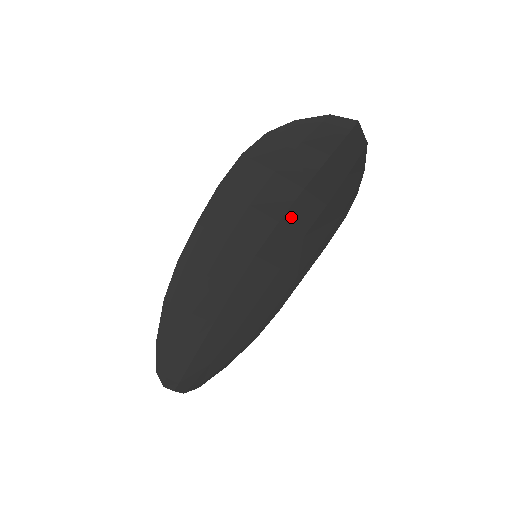
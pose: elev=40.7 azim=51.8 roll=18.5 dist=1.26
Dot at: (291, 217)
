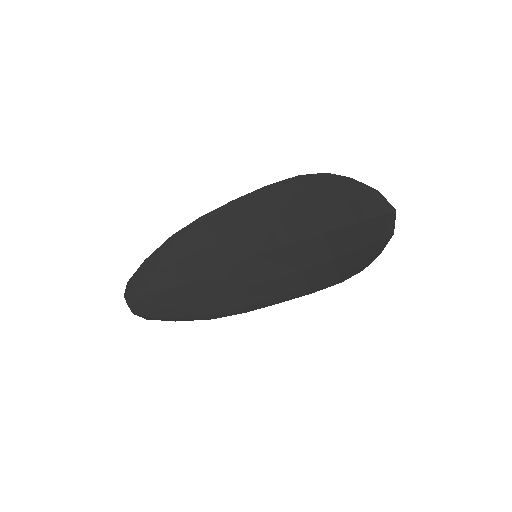
Dot at: (301, 247)
